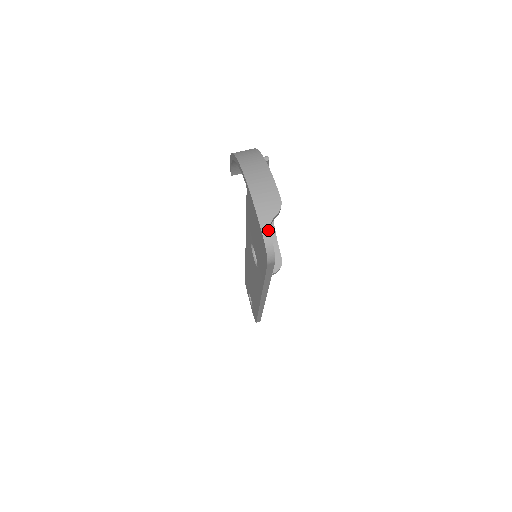
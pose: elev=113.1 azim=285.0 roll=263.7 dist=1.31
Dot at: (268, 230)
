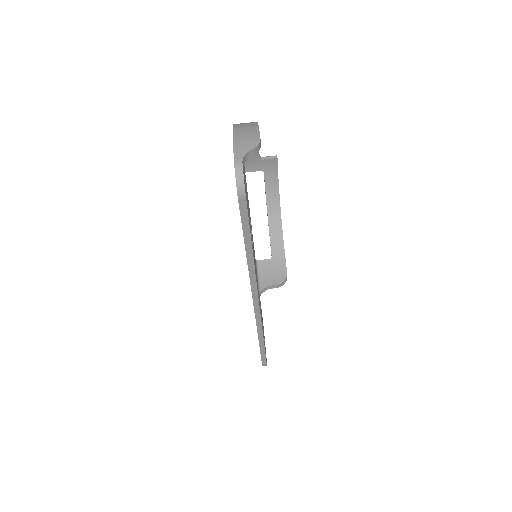
Dot at: (241, 160)
